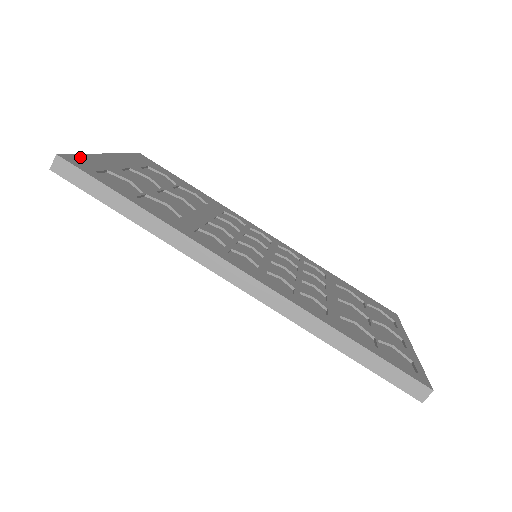
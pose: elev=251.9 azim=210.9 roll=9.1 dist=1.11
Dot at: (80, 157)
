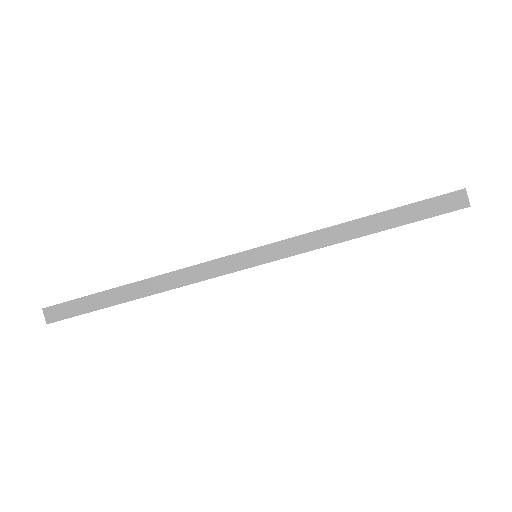
Dot at: occluded
